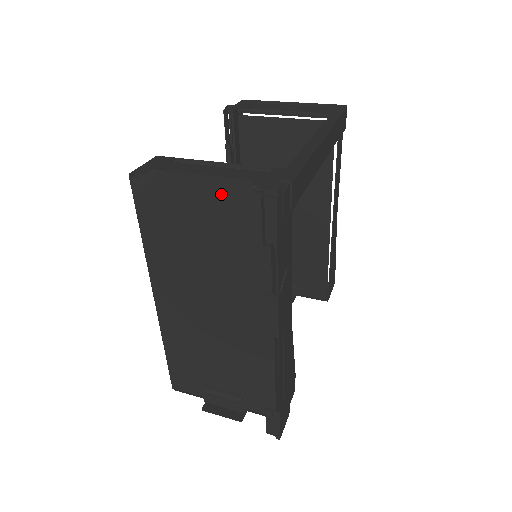
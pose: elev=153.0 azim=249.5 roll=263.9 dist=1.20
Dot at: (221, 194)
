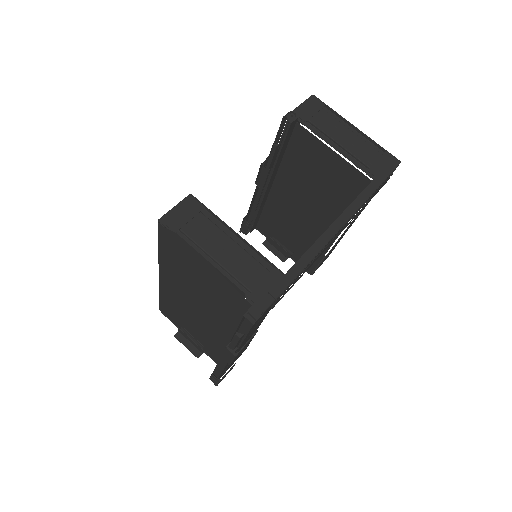
Dot at: (221, 280)
